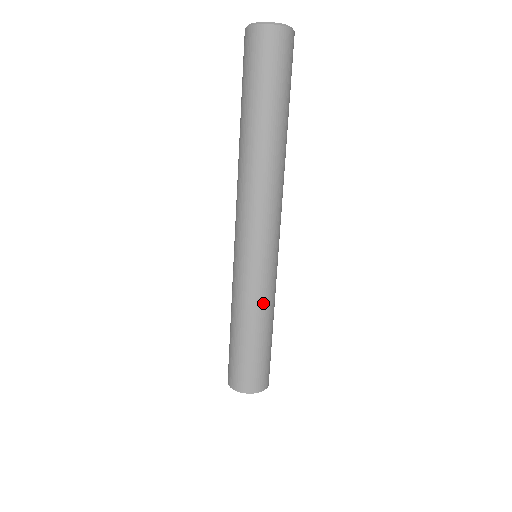
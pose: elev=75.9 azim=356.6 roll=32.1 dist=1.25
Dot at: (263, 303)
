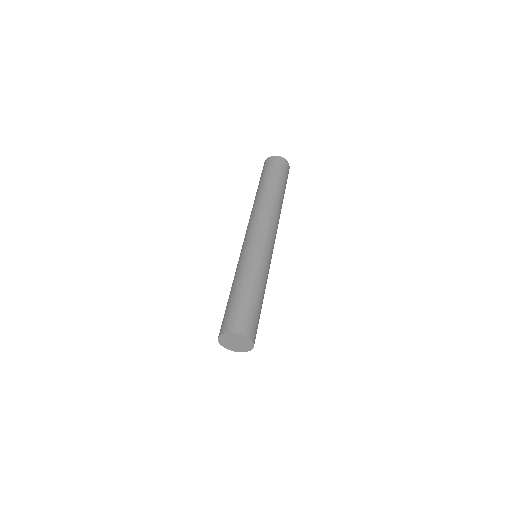
Dot at: (253, 269)
